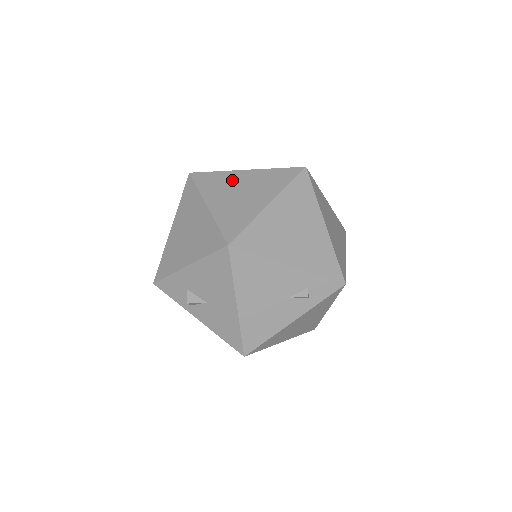
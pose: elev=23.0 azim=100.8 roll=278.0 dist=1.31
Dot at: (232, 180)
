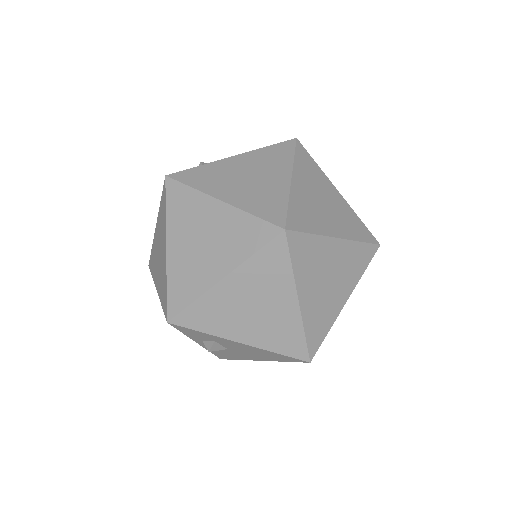
Dot at: (325, 257)
